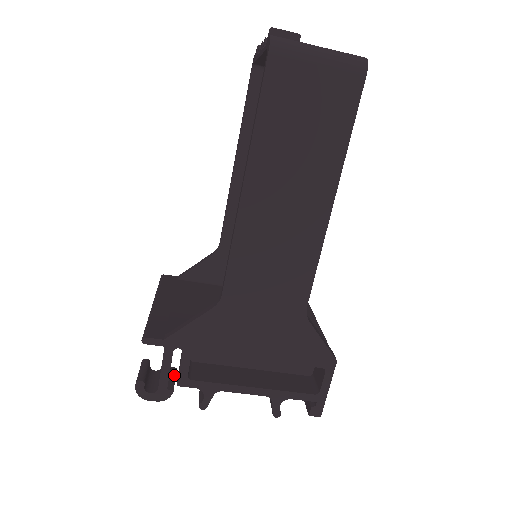
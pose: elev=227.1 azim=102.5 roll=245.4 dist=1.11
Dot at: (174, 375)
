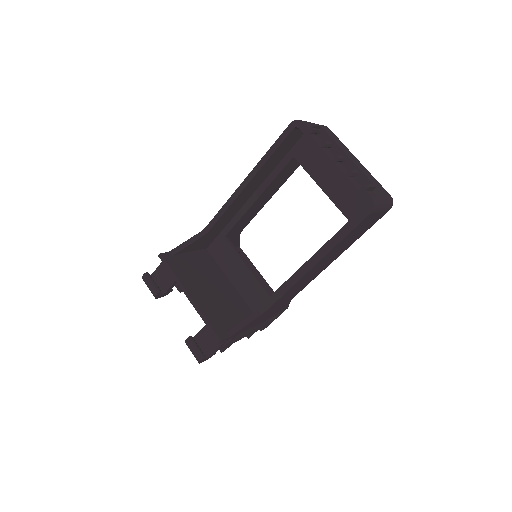
Dot at: occluded
